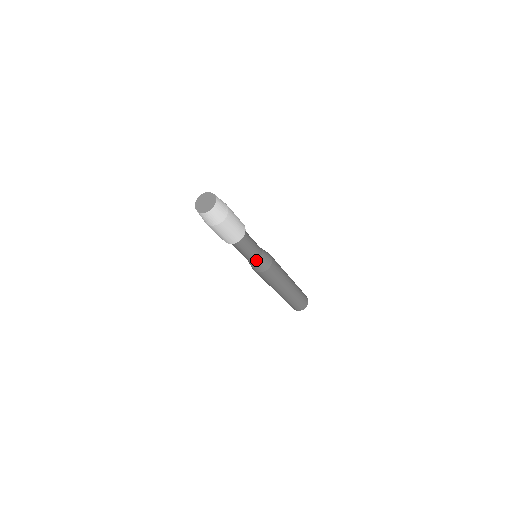
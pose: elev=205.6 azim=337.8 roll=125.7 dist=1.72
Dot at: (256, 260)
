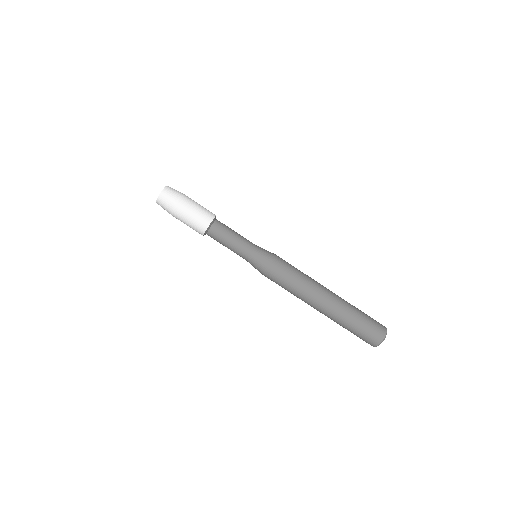
Dot at: (254, 247)
